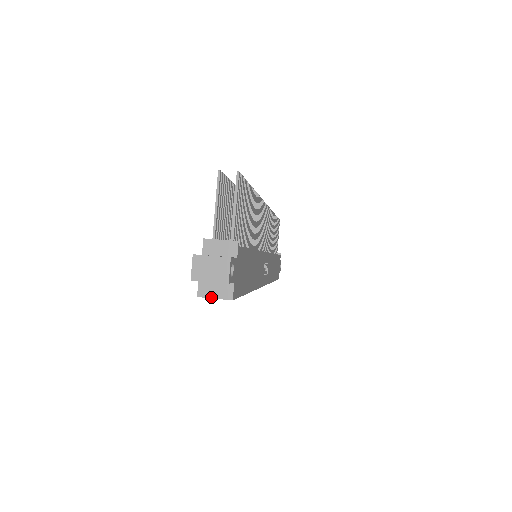
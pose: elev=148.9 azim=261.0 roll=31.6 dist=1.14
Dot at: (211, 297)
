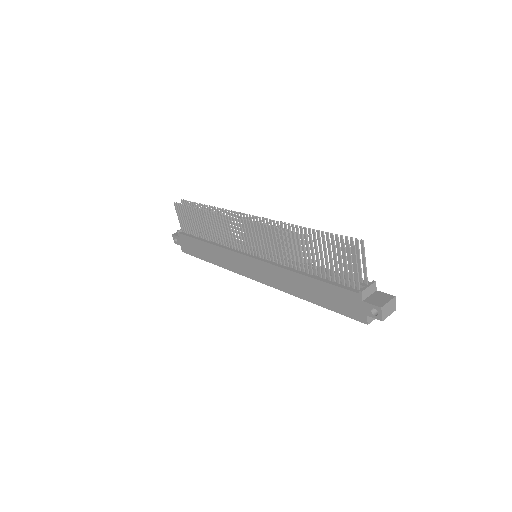
Dot at: occluded
